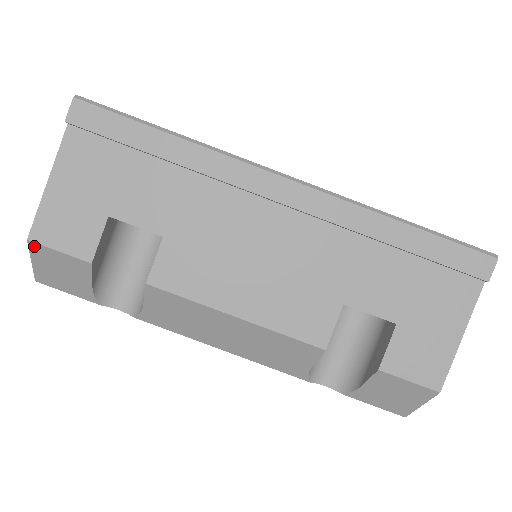
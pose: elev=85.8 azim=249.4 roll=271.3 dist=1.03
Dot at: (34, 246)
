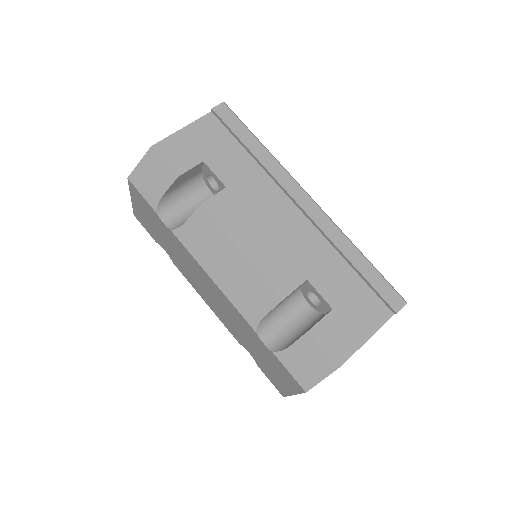
Dot at: (152, 152)
